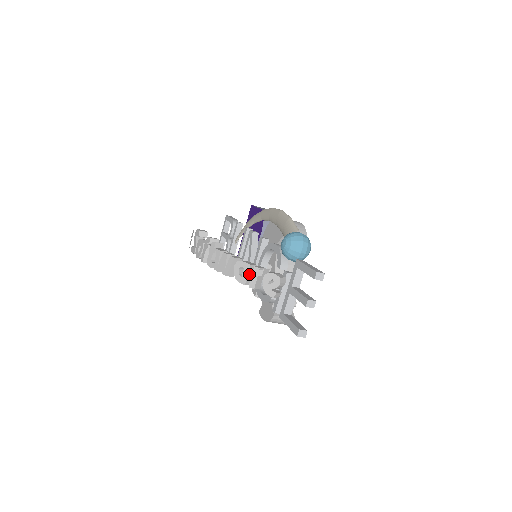
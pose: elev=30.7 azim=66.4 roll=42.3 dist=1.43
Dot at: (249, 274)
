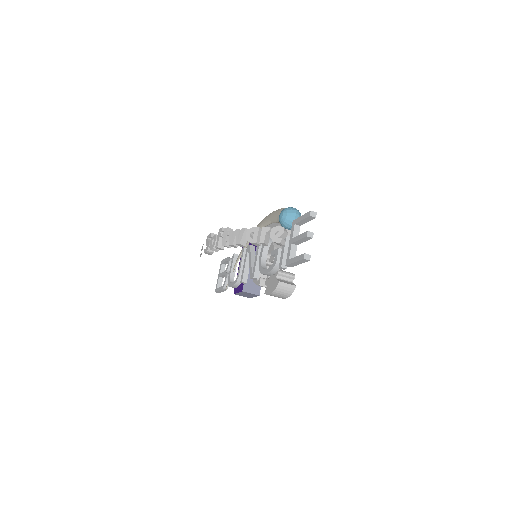
Dot at: (258, 235)
